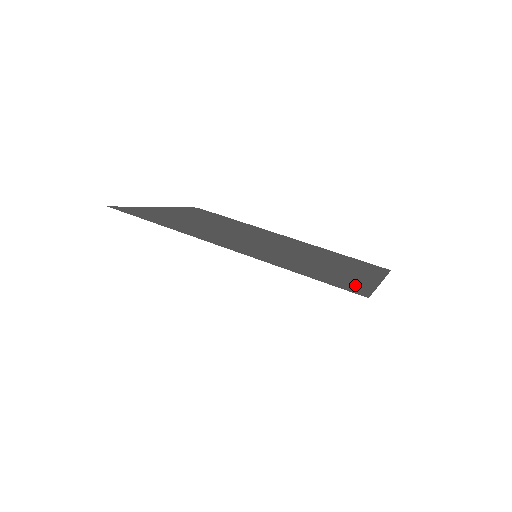
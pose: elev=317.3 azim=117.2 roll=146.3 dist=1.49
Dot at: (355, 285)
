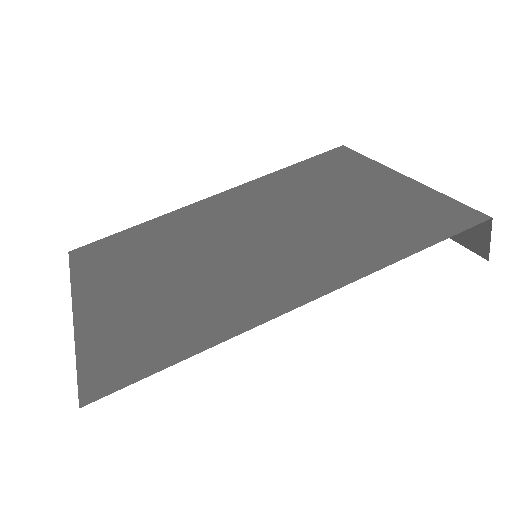
Dot at: (438, 209)
